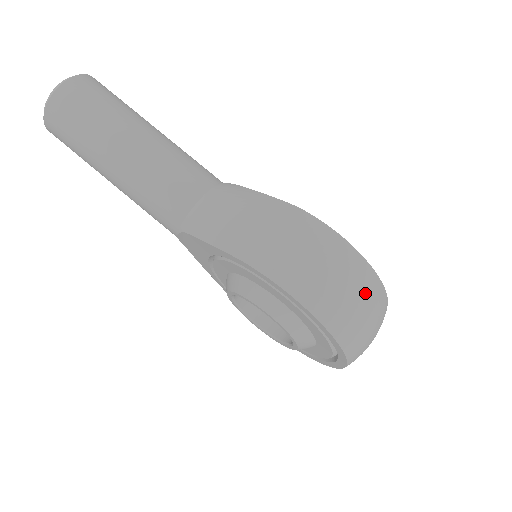
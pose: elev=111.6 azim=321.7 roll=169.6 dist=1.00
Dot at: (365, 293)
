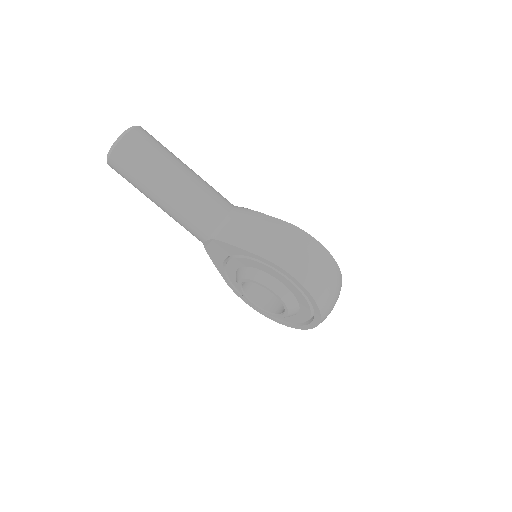
Dot at: (334, 278)
